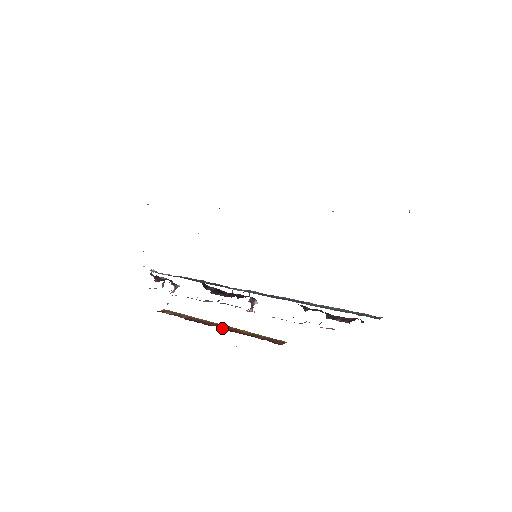
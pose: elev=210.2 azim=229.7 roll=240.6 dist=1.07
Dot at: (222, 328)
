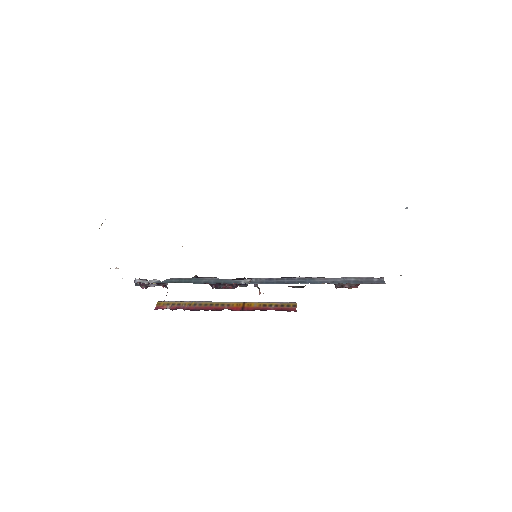
Dot at: (232, 309)
